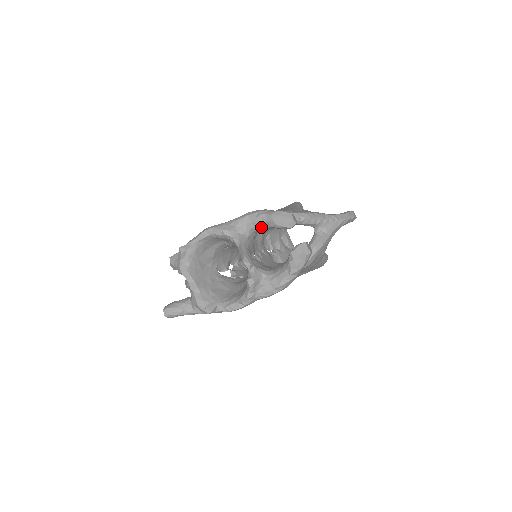
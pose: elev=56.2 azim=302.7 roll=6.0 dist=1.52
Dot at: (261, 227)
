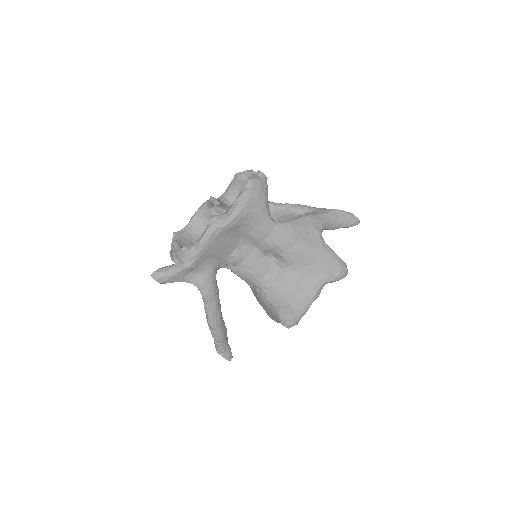
Dot at: (232, 192)
